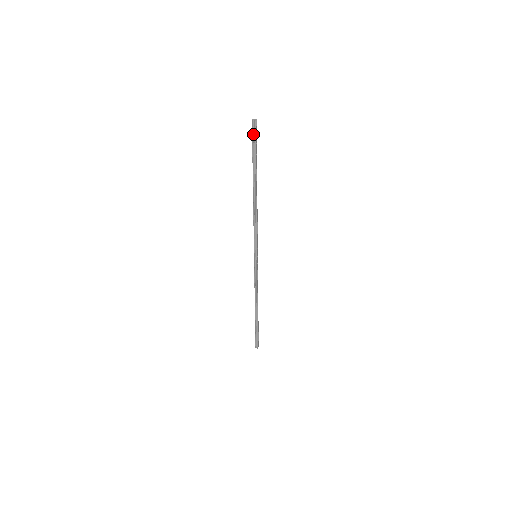
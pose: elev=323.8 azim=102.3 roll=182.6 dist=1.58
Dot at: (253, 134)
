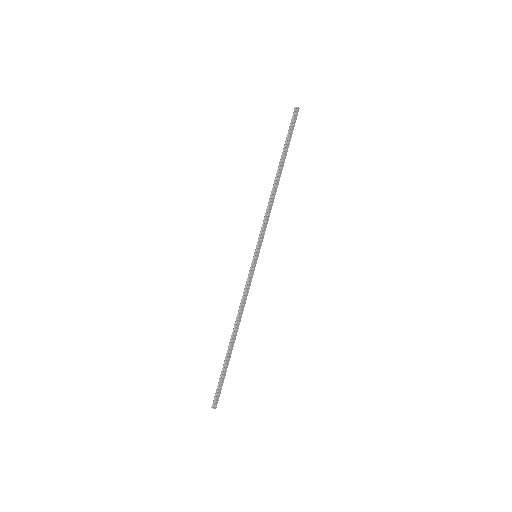
Dot at: (292, 119)
